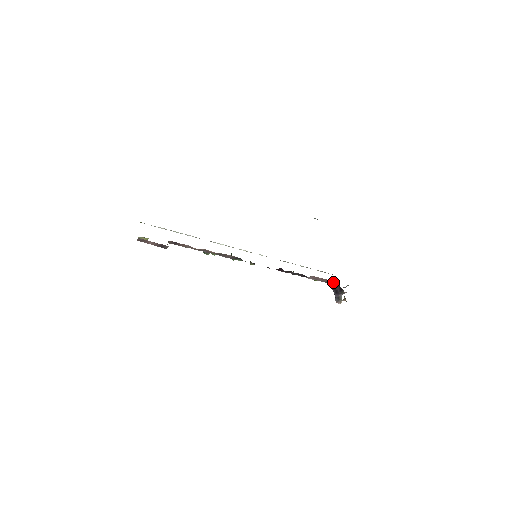
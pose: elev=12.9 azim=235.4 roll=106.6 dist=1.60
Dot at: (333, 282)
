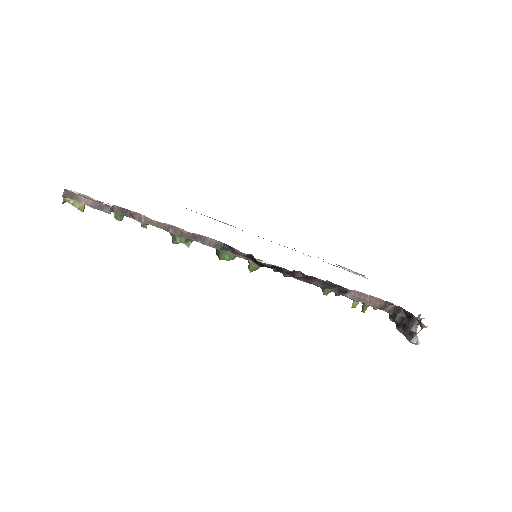
Dot at: (392, 306)
